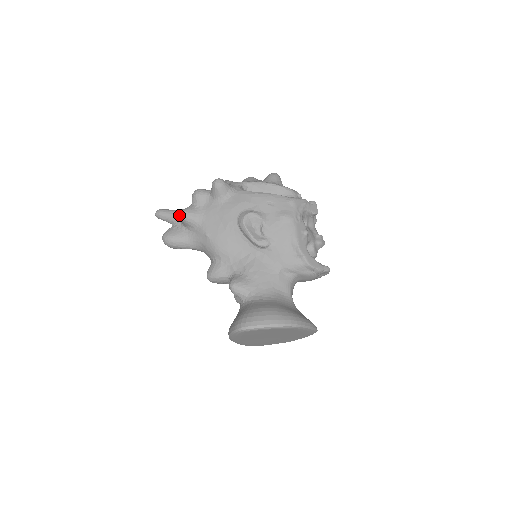
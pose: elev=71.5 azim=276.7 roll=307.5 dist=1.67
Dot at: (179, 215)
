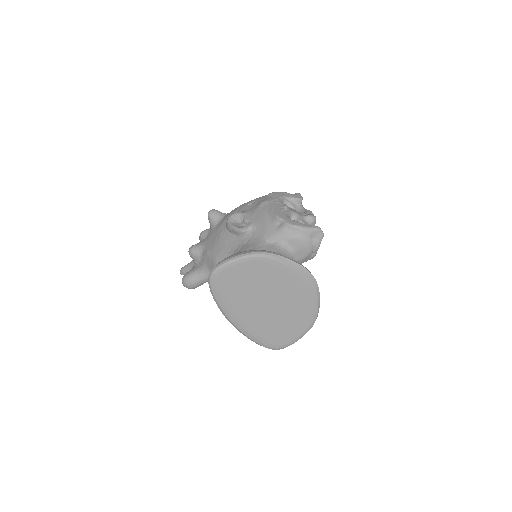
Dot at: occluded
